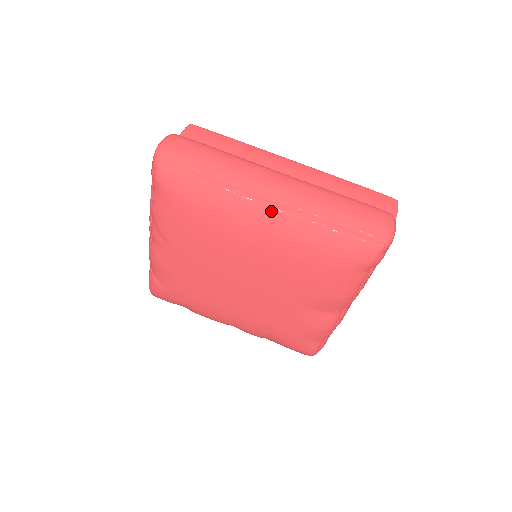
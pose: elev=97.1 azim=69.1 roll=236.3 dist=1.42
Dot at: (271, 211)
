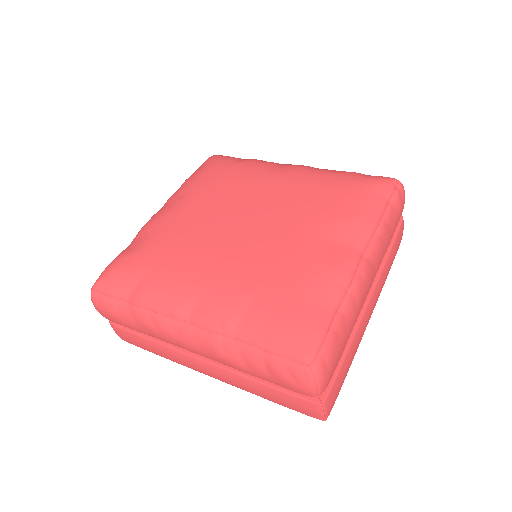
Dot at: (298, 165)
